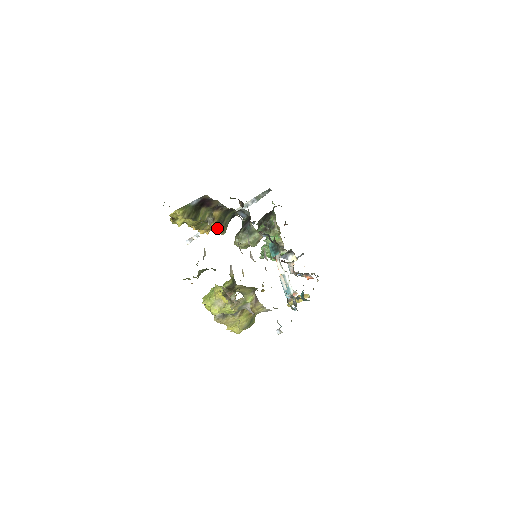
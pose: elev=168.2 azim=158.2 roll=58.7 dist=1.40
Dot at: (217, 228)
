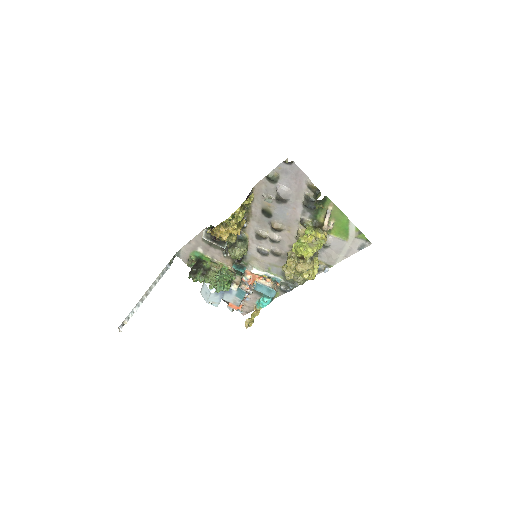
Dot at: (231, 237)
